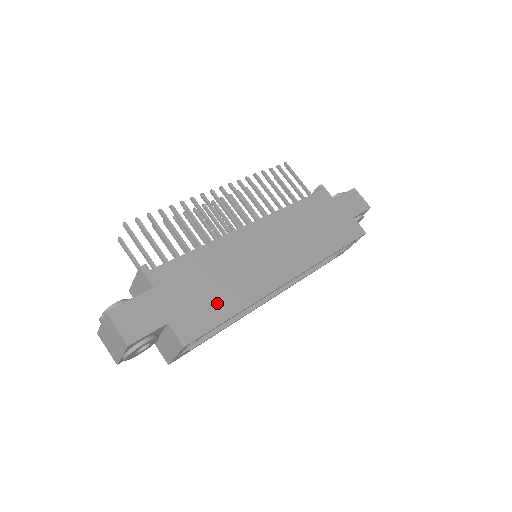
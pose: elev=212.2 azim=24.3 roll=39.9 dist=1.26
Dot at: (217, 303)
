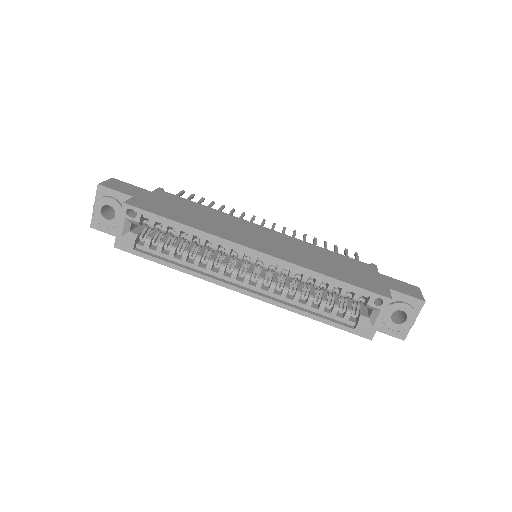
Dot at: (177, 215)
